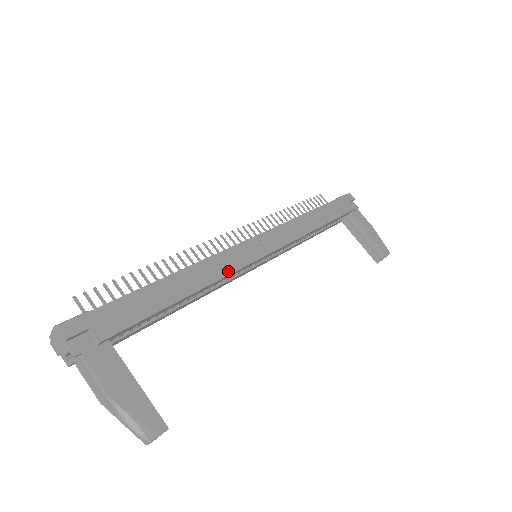
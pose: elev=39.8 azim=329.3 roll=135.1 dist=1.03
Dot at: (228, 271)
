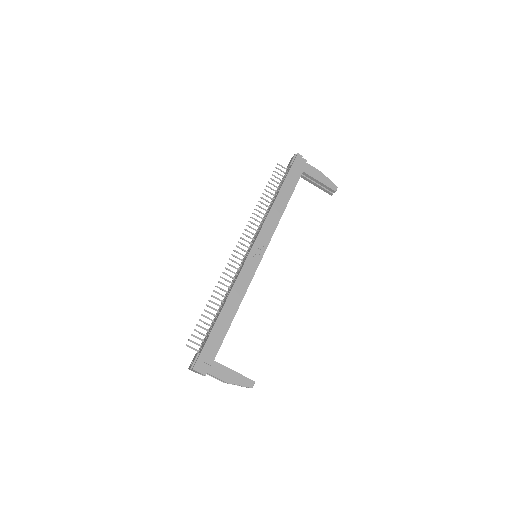
Dot at: (247, 286)
